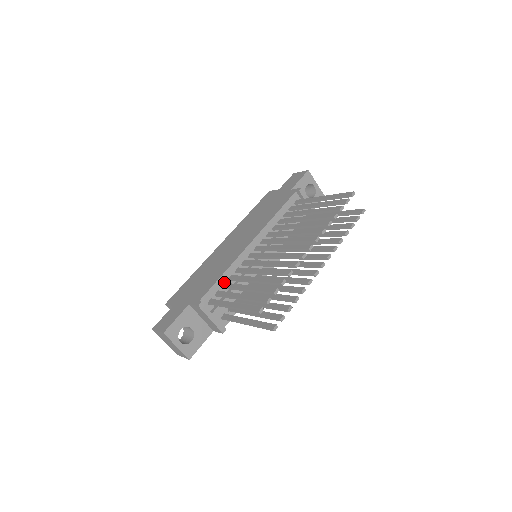
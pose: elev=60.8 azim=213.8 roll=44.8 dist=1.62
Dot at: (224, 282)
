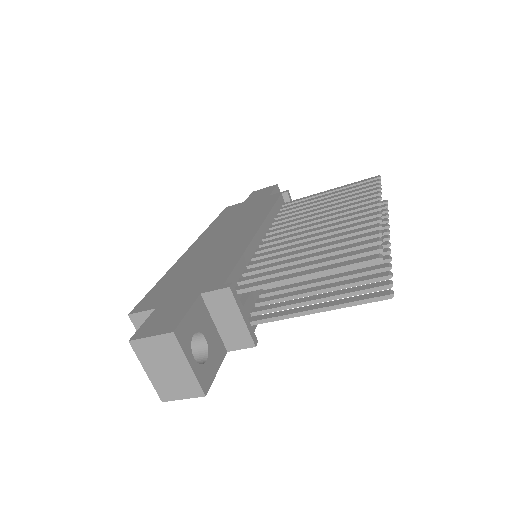
Dot at: (243, 269)
